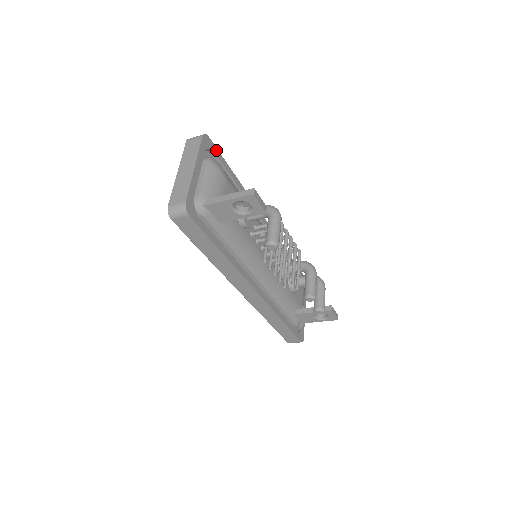
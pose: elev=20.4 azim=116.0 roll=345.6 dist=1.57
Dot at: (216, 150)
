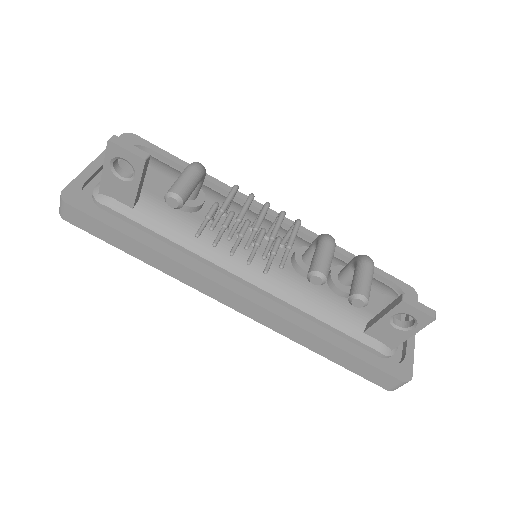
Dot at: (151, 146)
